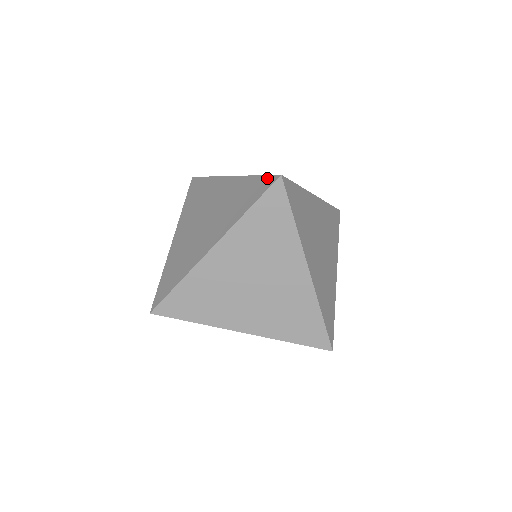
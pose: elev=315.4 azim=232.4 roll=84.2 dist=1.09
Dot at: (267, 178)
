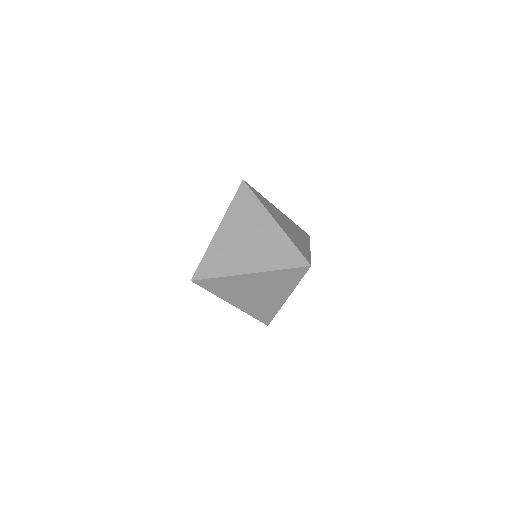
Dot at: (302, 258)
